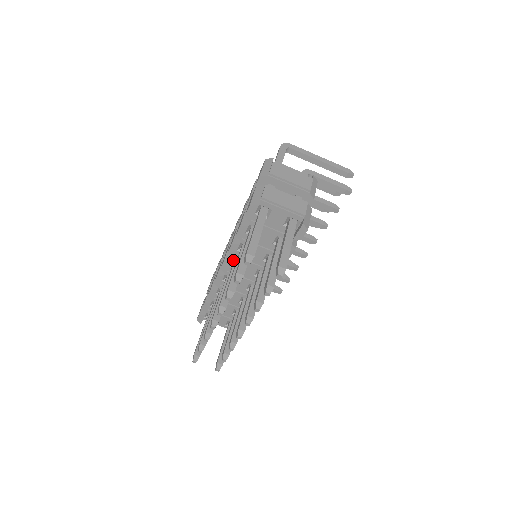
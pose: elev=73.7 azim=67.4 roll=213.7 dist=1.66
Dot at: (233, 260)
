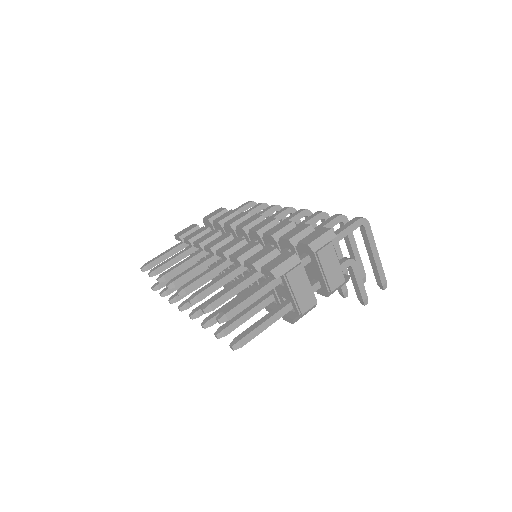
Dot at: occluded
